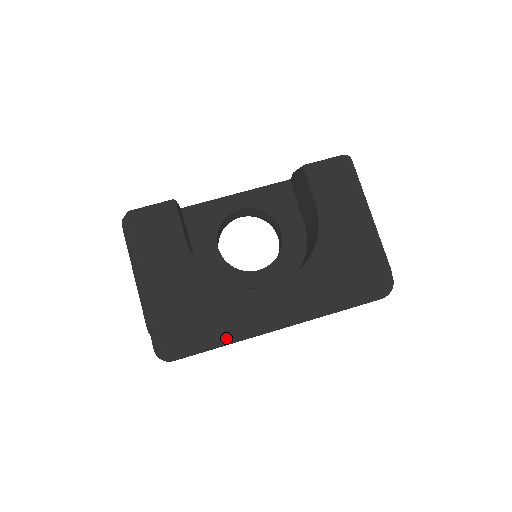
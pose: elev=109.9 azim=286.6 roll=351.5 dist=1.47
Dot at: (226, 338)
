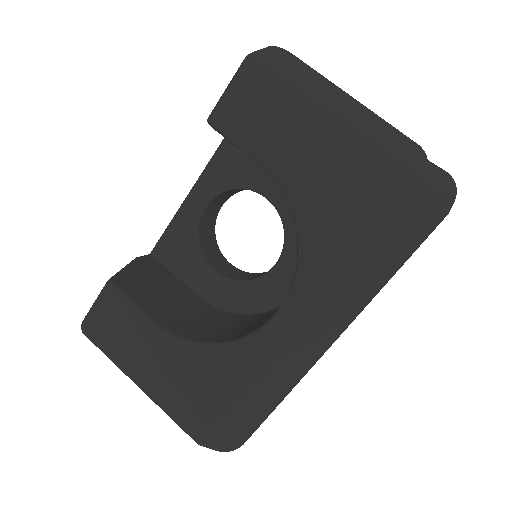
Dot at: (275, 397)
